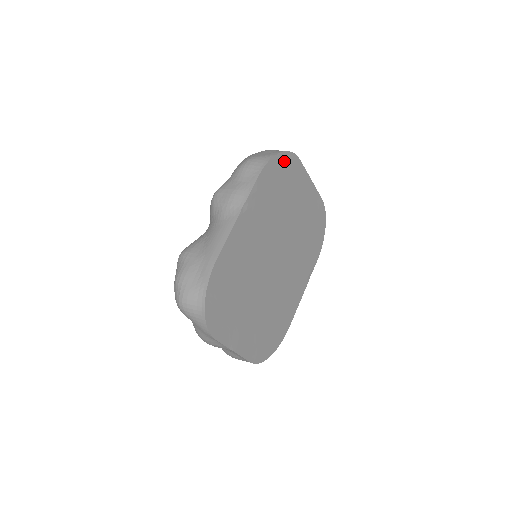
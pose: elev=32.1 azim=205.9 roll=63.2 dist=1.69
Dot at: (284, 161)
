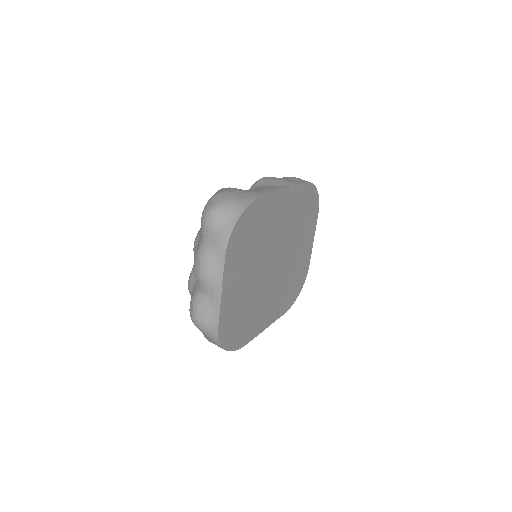
Dot at: (315, 199)
